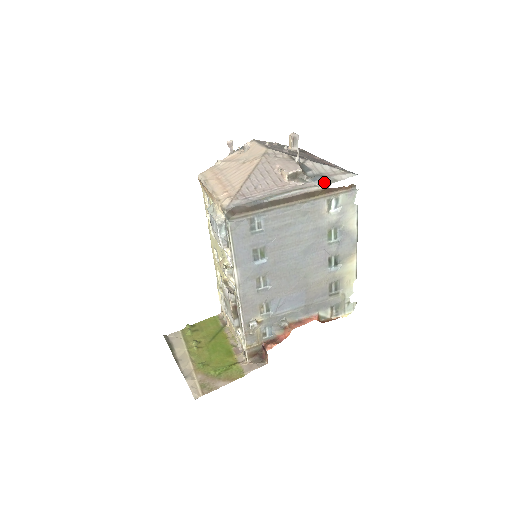
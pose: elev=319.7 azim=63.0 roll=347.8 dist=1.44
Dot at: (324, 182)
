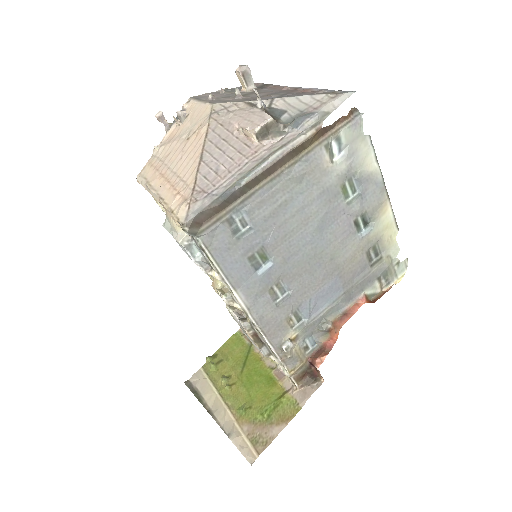
Dot at: (311, 123)
